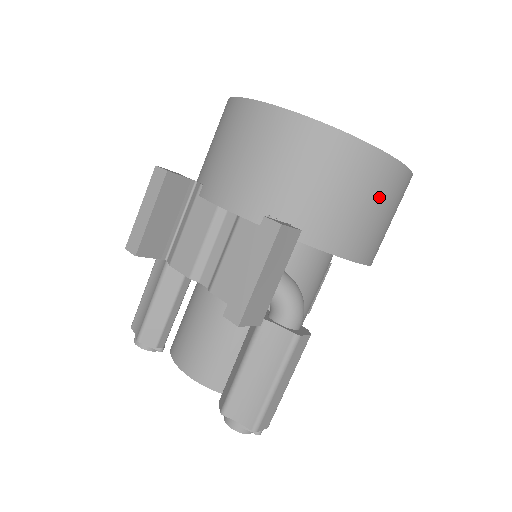
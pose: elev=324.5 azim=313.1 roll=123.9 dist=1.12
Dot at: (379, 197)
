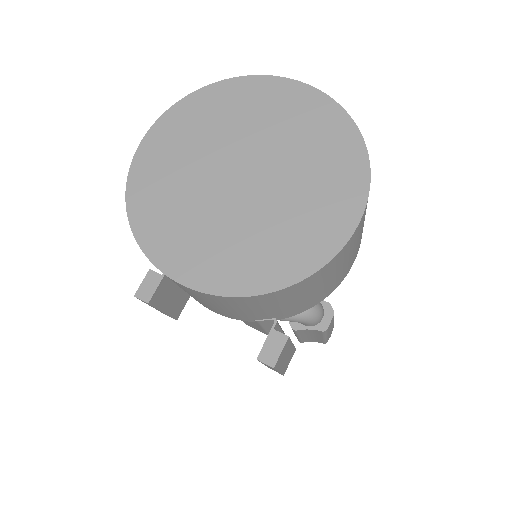
Dot at: (341, 263)
